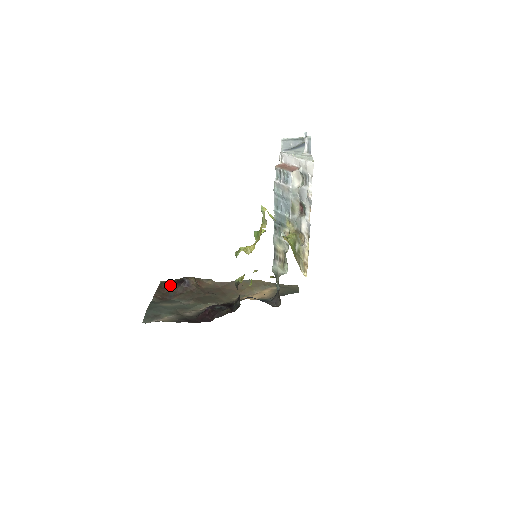
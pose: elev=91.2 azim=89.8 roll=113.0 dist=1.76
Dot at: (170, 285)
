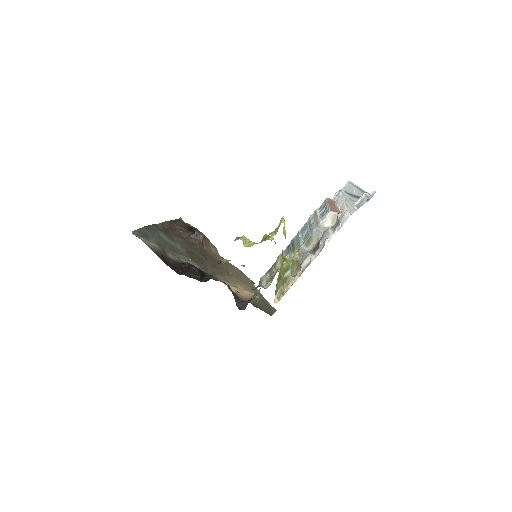
Dot at: (182, 226)
